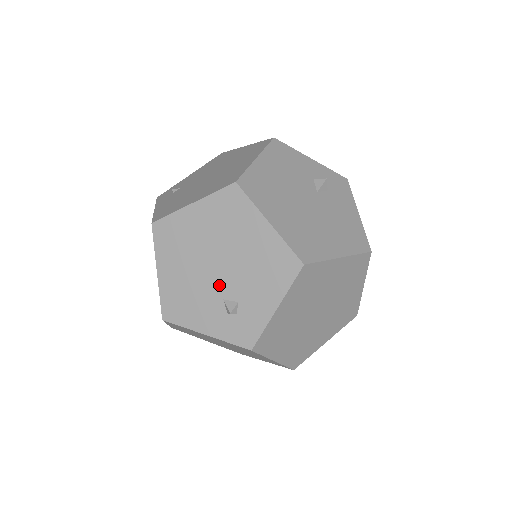
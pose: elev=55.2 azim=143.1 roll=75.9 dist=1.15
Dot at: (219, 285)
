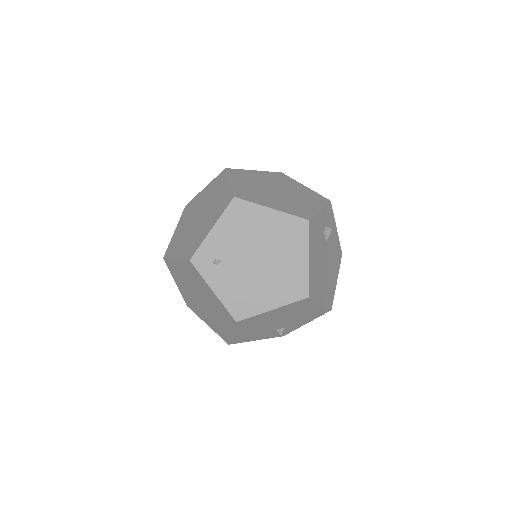
Dot at: (275, 327)
